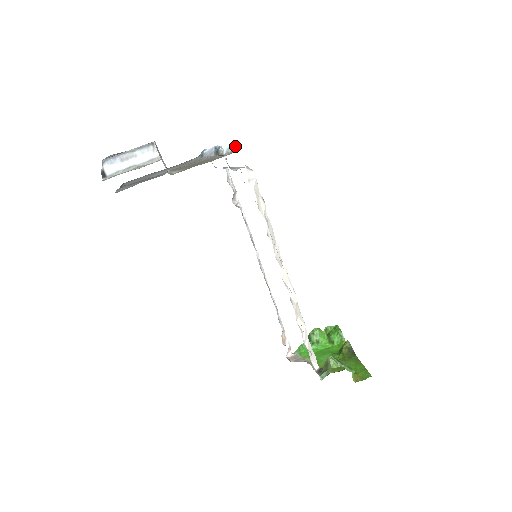
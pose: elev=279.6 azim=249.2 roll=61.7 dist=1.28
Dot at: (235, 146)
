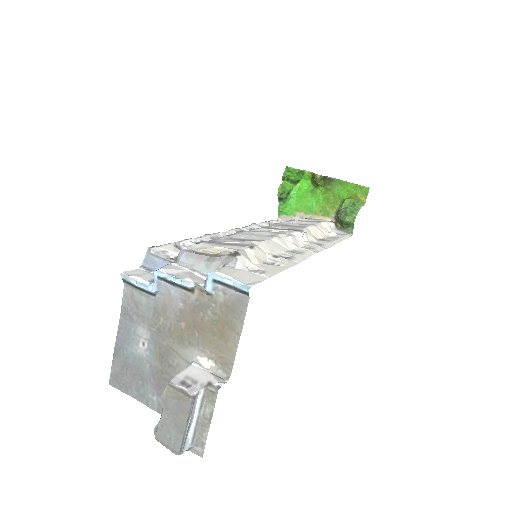
Dot at: (219, 280)
